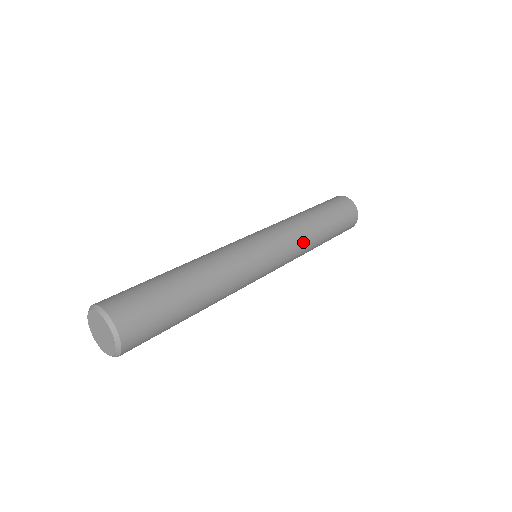
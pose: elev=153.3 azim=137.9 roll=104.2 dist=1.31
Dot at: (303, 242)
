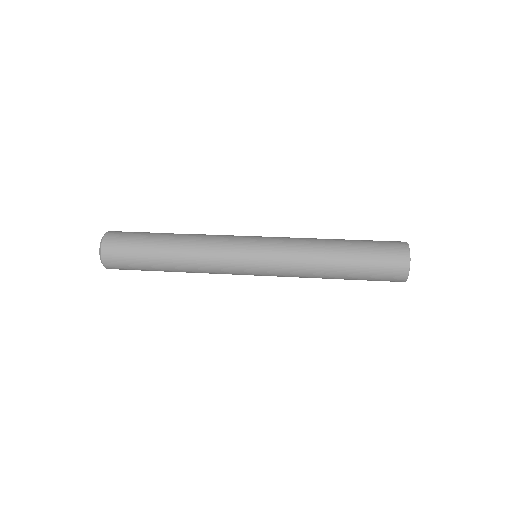
Dot at: (301, 268)
